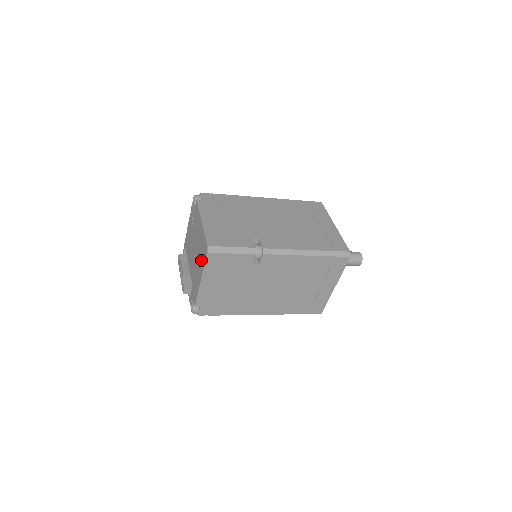
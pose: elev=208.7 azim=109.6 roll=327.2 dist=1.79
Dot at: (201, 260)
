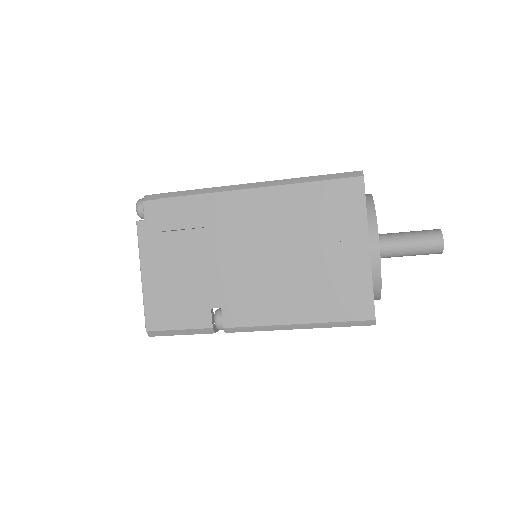
Dot at: occluded
